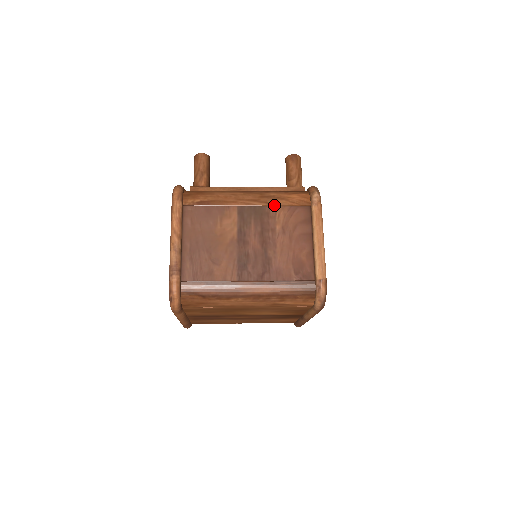
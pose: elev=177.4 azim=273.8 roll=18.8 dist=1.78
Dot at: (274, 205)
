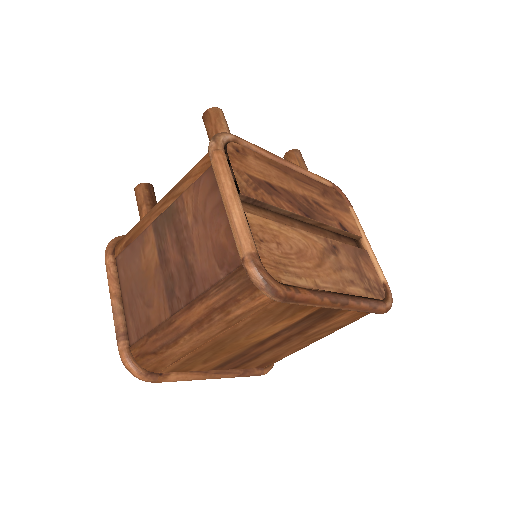
Dot at: (180, 194)
